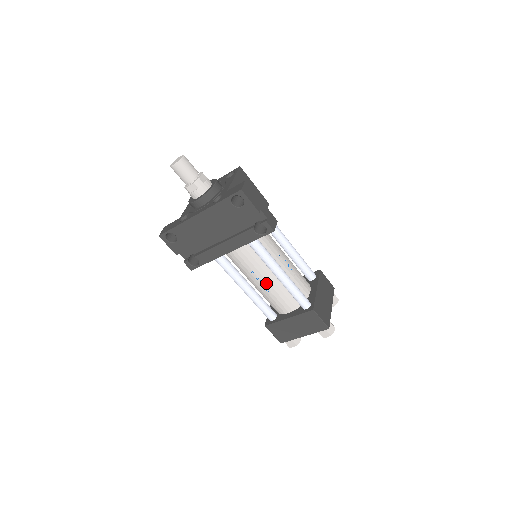
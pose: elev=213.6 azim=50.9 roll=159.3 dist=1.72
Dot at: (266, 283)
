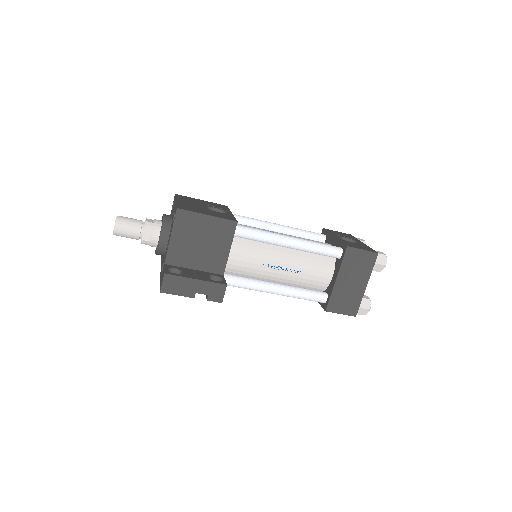
Dot at: occluded
